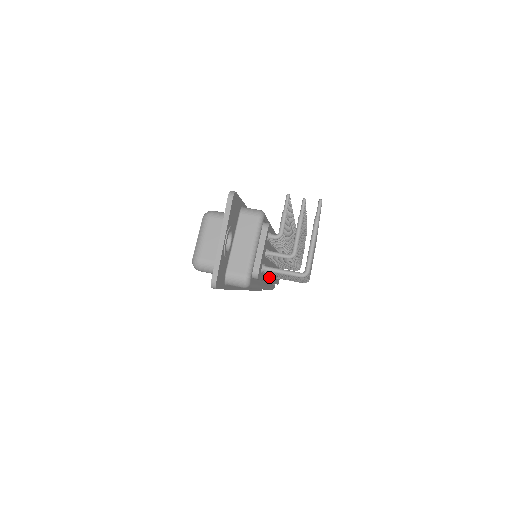
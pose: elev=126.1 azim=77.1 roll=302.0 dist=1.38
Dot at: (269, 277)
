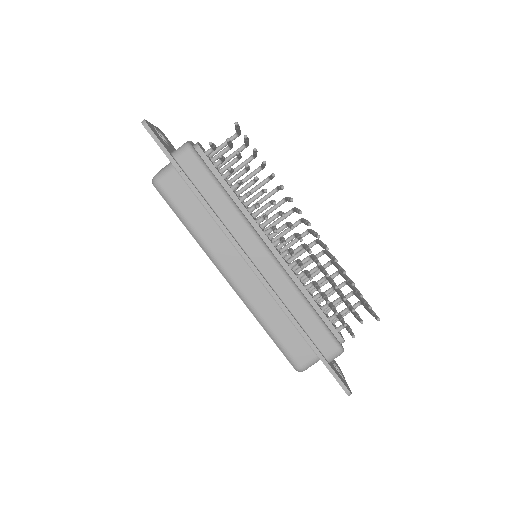
Dot at: occluded
